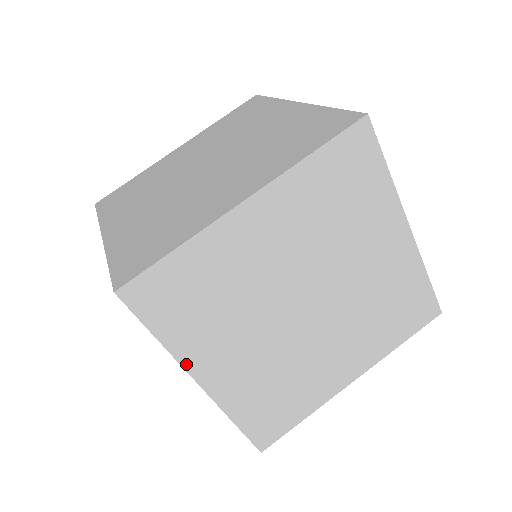
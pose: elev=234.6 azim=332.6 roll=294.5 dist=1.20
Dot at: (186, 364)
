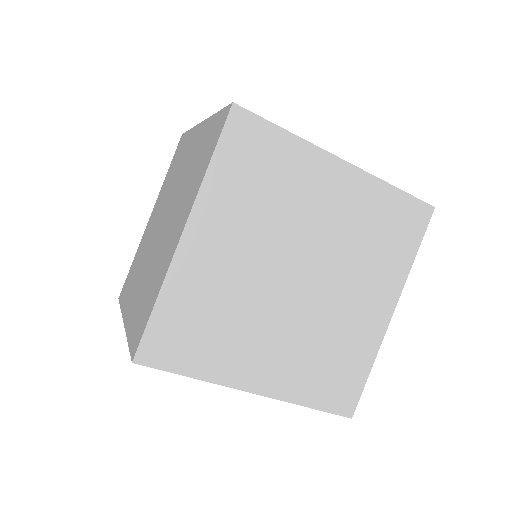
Dot at: (198, 205)
